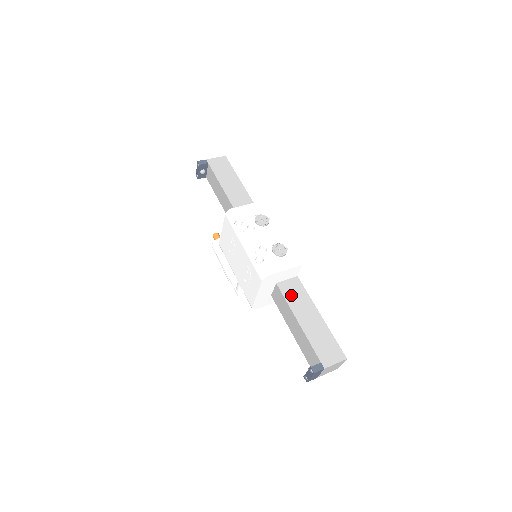
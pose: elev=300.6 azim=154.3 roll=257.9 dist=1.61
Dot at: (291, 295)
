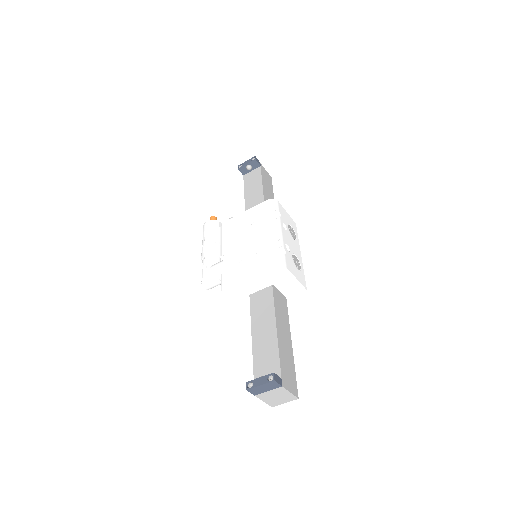
Dot at: (279, 305)
